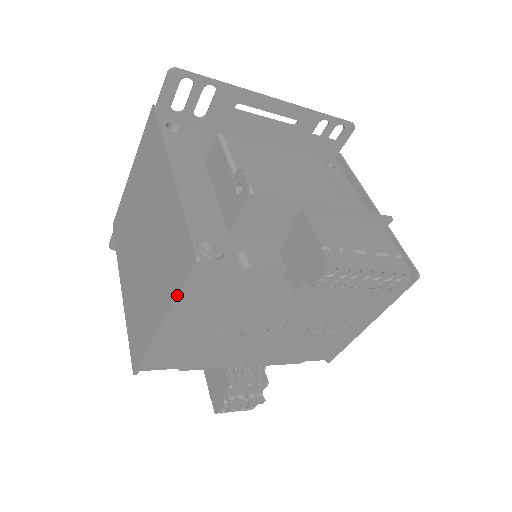
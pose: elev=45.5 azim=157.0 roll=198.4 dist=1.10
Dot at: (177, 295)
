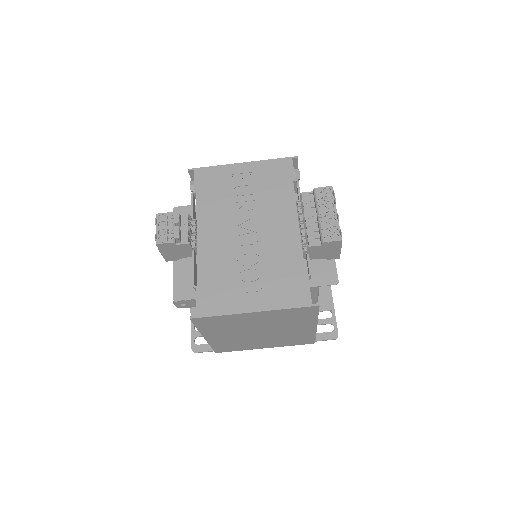
Dot at: (270, 160)
